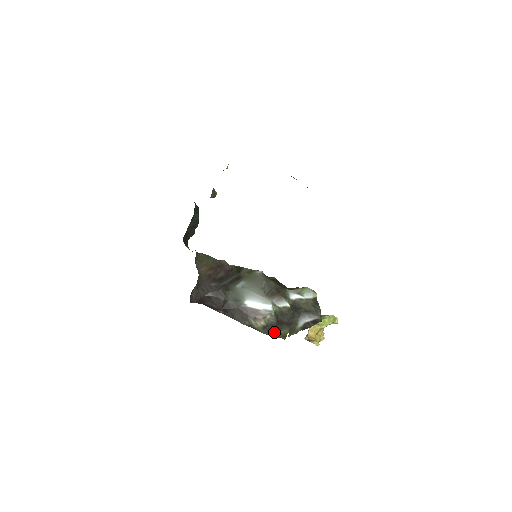
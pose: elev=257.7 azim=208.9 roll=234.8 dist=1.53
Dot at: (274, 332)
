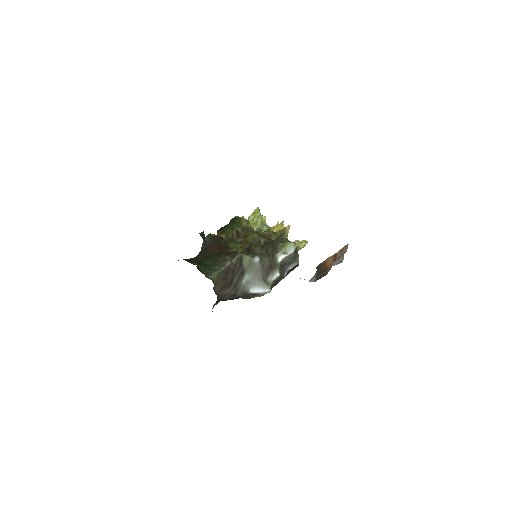
Dot at: occluded
